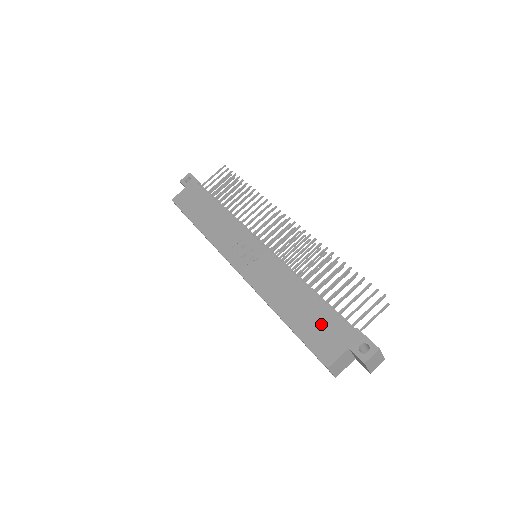
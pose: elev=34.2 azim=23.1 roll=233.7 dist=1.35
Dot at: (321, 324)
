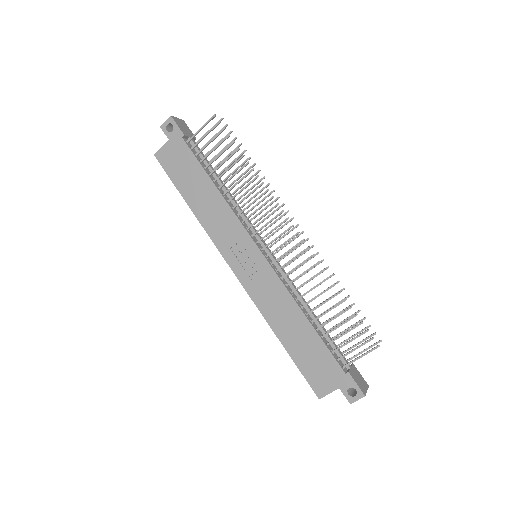
Dot at: (317, 360)
